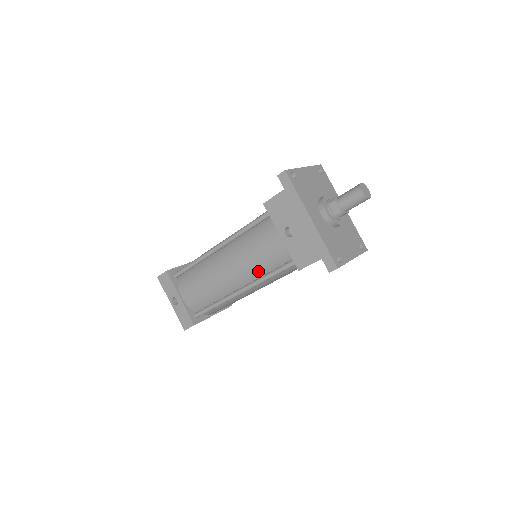
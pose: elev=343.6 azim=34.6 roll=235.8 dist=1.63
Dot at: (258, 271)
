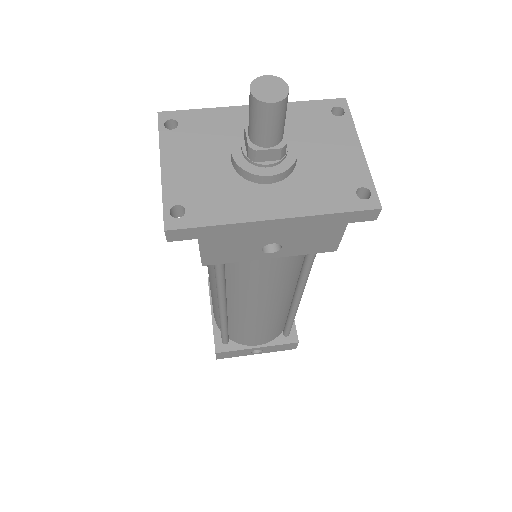
Dot at: (290, 282)
